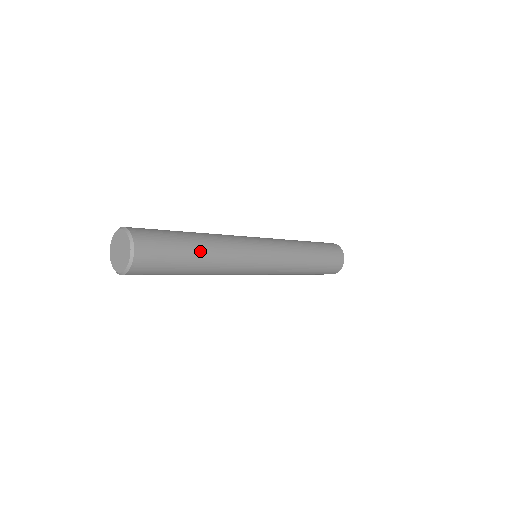
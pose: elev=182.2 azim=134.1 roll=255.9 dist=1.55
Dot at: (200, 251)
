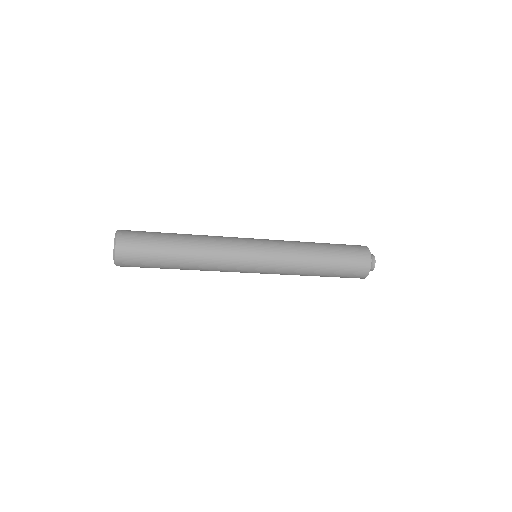
Dot at: (179, 234)
